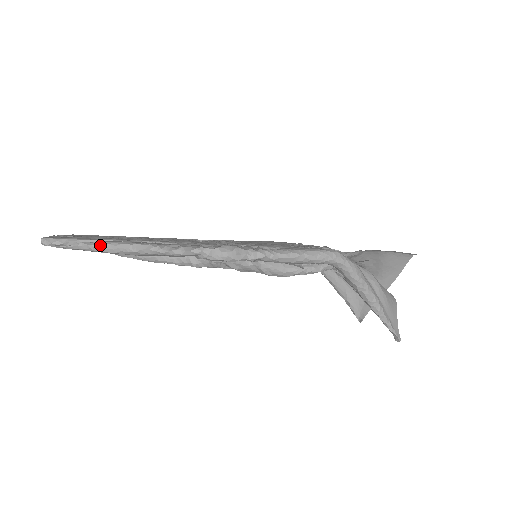
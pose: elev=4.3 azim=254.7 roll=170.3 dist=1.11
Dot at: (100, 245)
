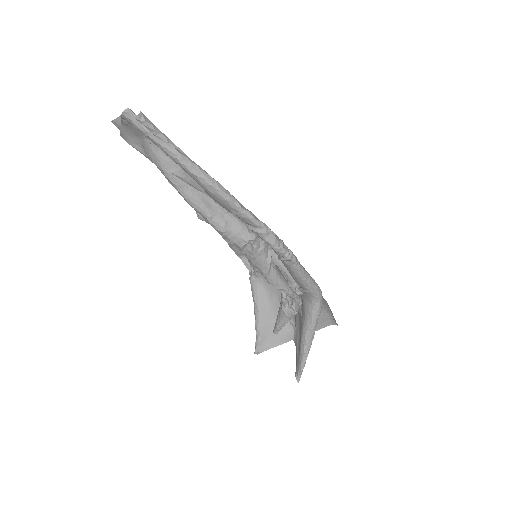
Dot at: (188, 159)
